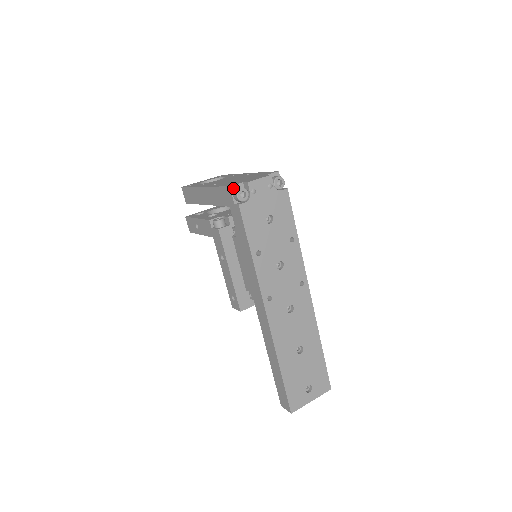
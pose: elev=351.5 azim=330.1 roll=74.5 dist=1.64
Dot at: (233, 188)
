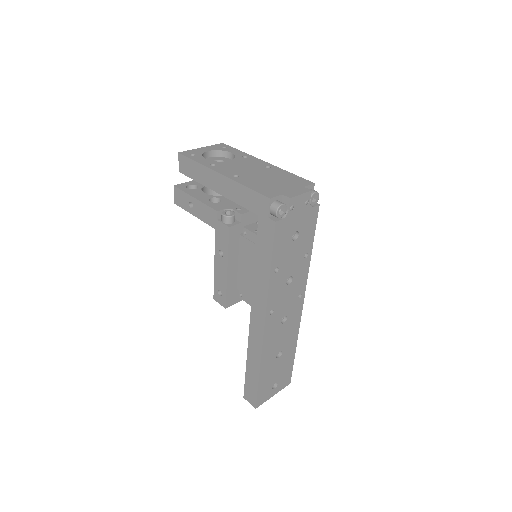
Dot at: (272, 200)
